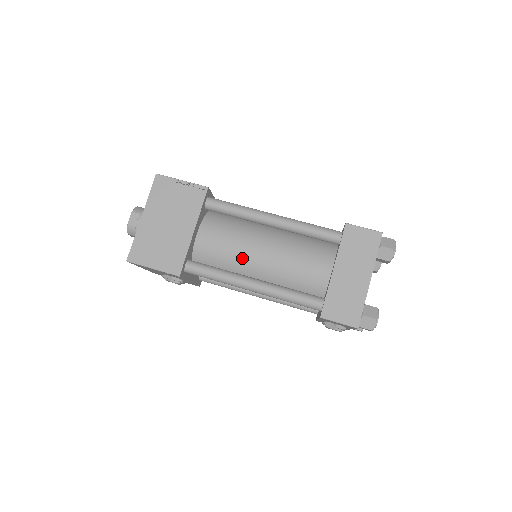
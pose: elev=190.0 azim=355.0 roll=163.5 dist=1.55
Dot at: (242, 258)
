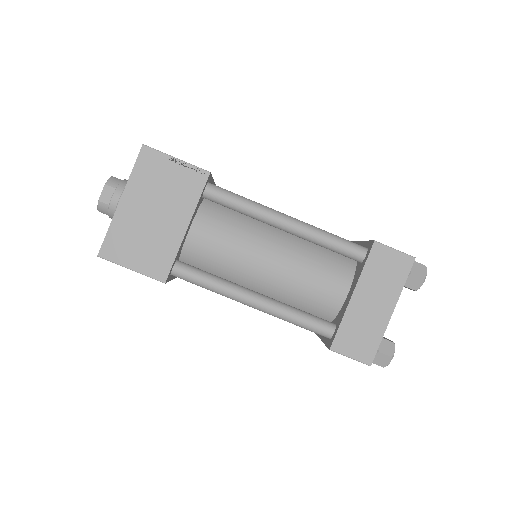
Dot at: (243, 265)
